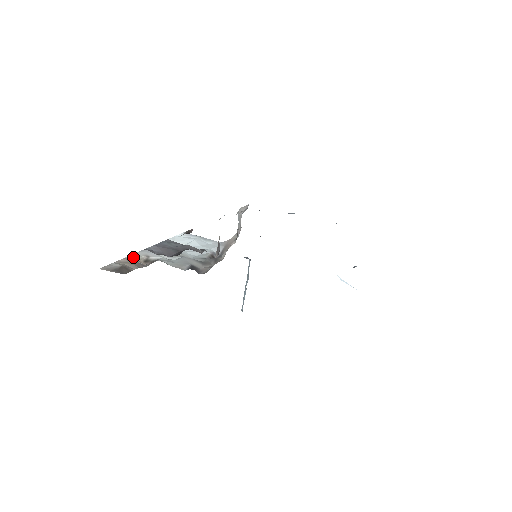
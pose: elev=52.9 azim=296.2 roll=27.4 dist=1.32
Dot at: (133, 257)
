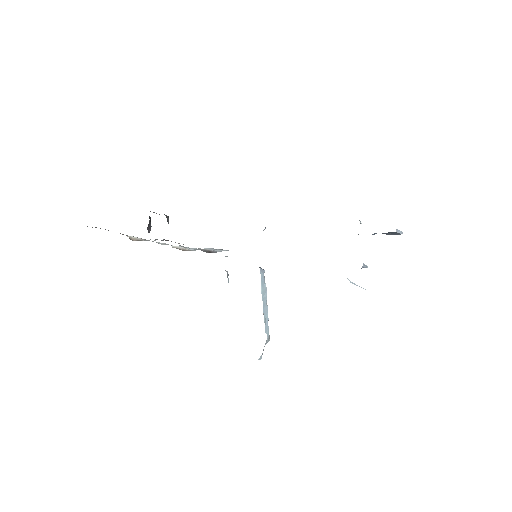
Dot at: (127, 235)
